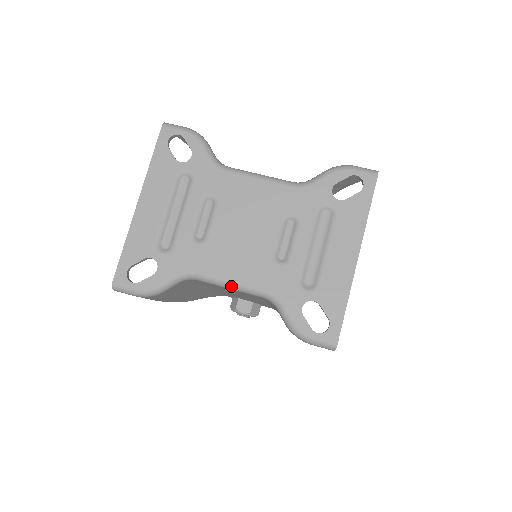
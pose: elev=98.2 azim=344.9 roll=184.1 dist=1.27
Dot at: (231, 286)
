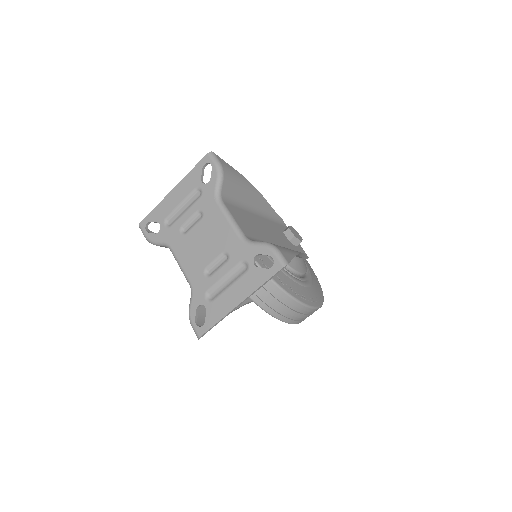
Dot at: (180, 267)
